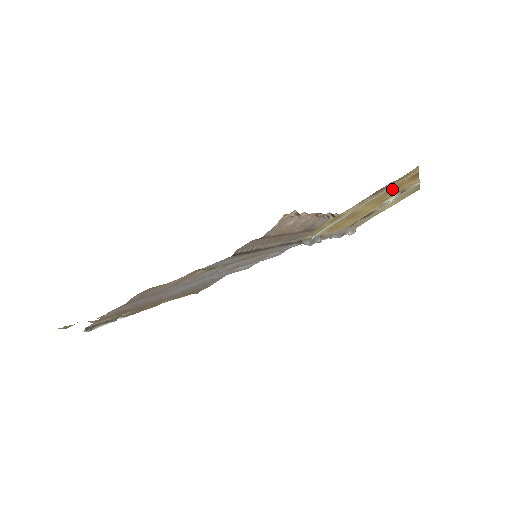
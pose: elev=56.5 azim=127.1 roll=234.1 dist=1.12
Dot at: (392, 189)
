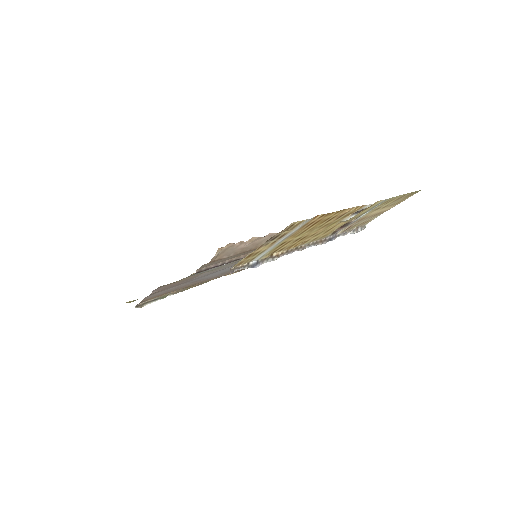
Dot at: (313, 224)
